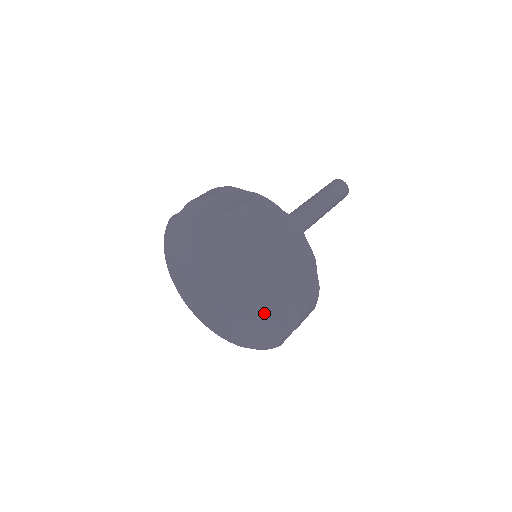
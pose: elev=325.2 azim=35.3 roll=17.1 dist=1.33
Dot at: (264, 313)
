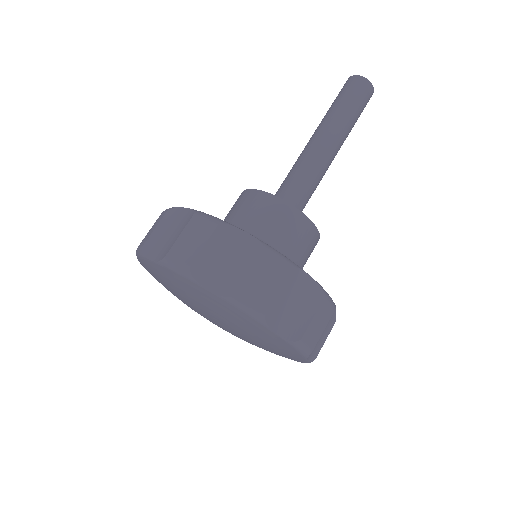
Dot at: occluded
